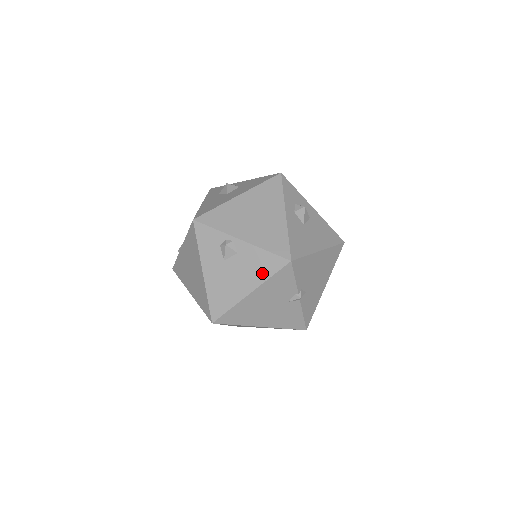
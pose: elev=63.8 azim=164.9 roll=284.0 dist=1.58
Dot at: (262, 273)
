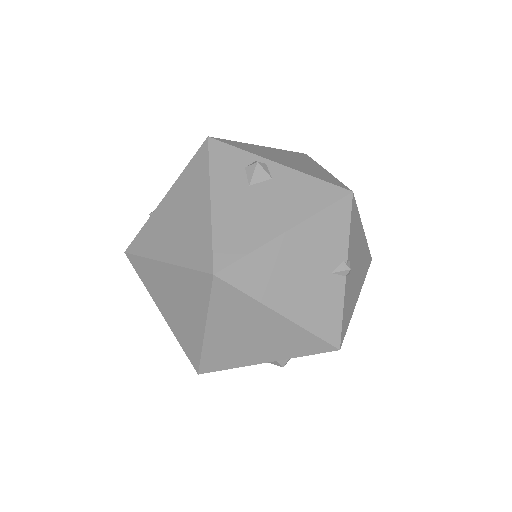
Dot at: (308, 204)
